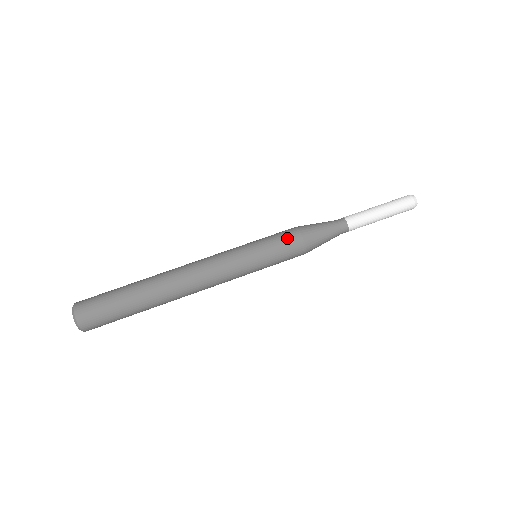
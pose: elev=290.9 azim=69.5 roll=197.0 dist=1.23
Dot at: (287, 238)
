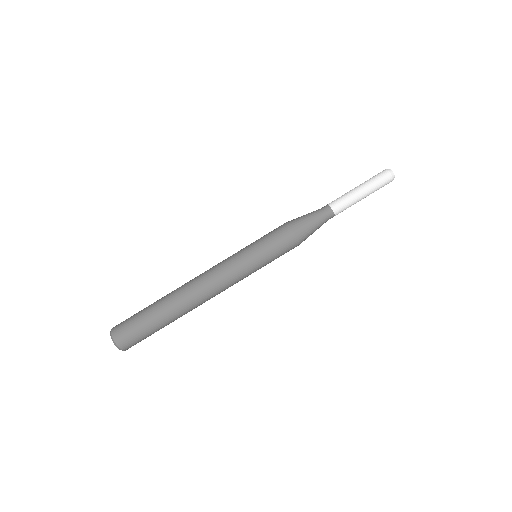
Dot at: (280, 236)
